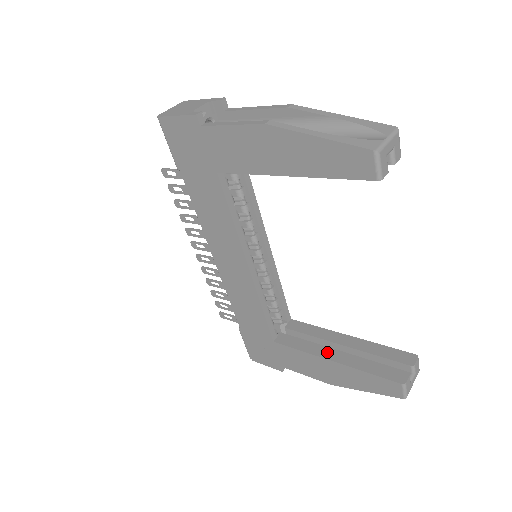
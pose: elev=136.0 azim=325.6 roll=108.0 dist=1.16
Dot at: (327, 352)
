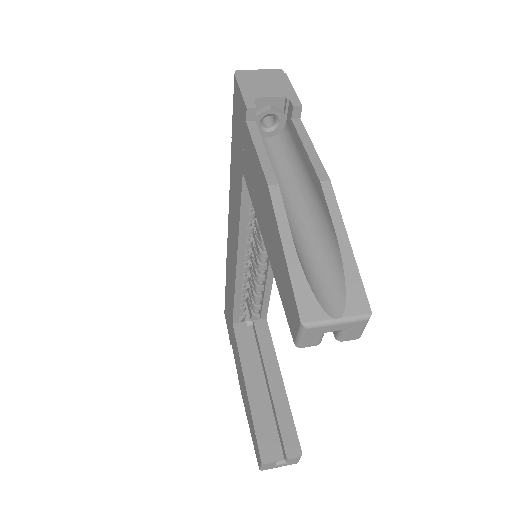
Dot at: (252, 375)
